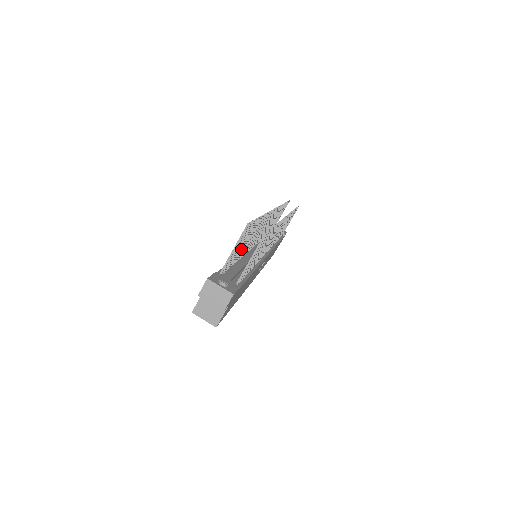
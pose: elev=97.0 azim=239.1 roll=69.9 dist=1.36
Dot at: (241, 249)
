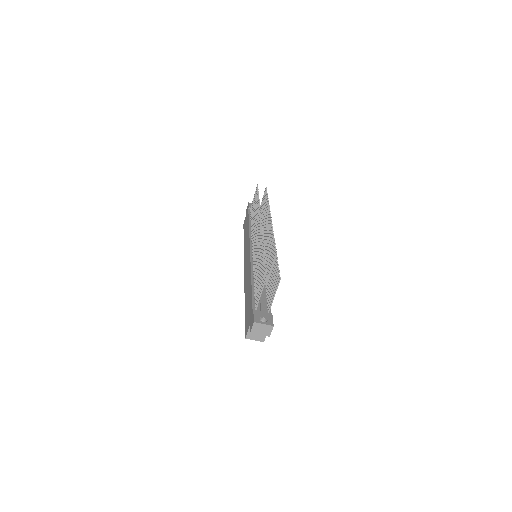
Dot at: occluded
